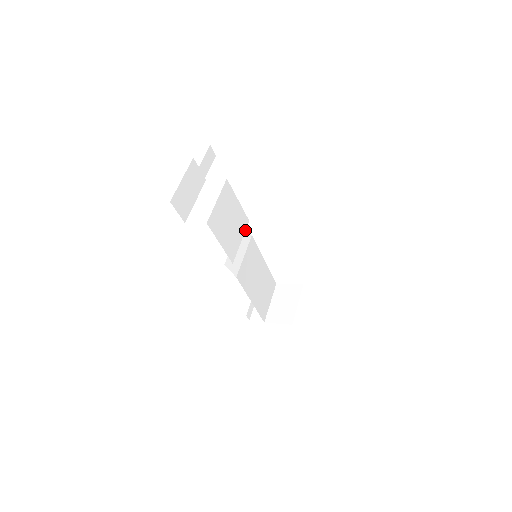
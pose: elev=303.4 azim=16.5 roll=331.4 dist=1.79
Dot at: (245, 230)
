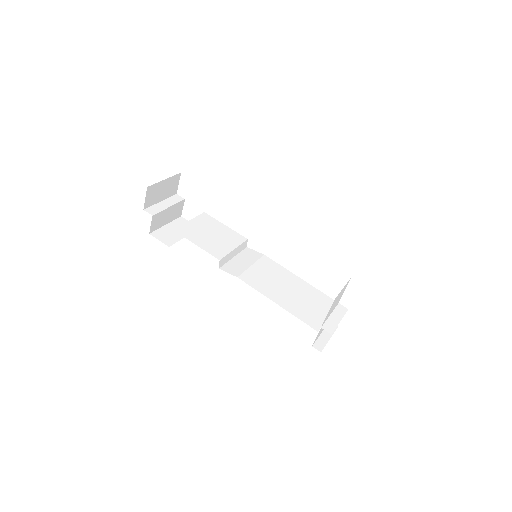
Dot at: (241, 244)
